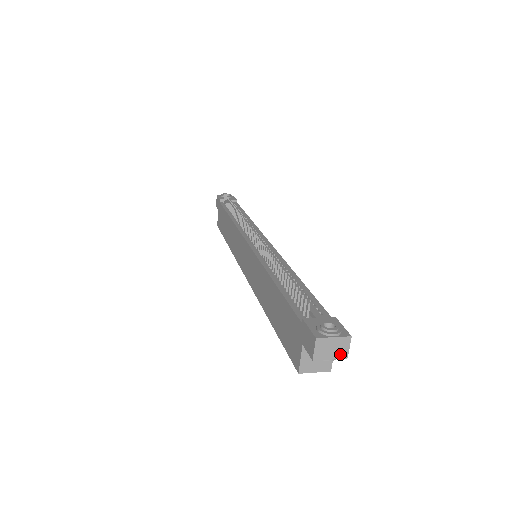
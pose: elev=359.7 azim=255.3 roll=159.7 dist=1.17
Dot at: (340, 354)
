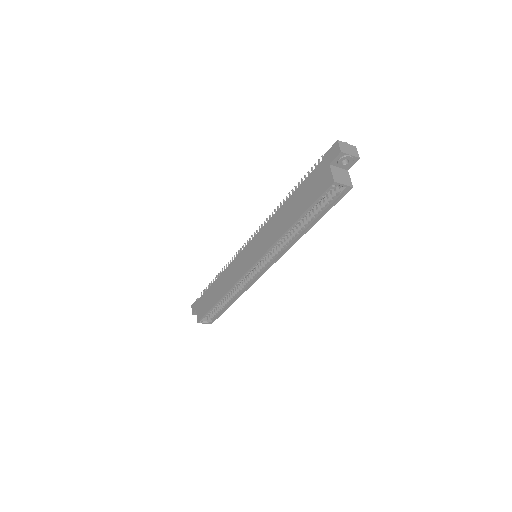
Dot at: (354, 154)
